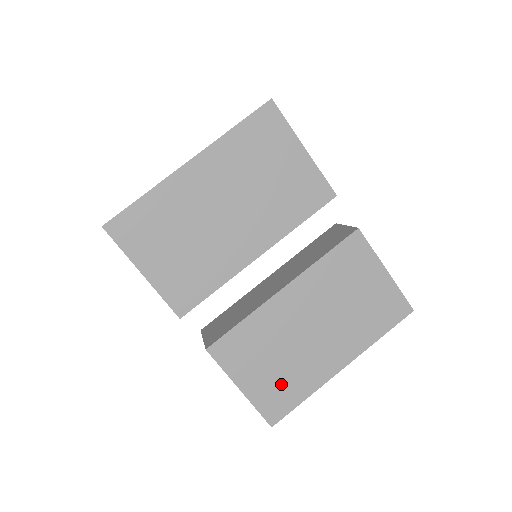
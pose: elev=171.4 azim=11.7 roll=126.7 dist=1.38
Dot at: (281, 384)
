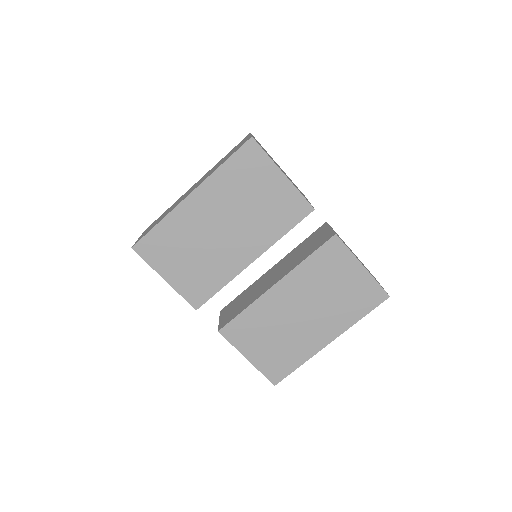
Dot at: (279, 355)
